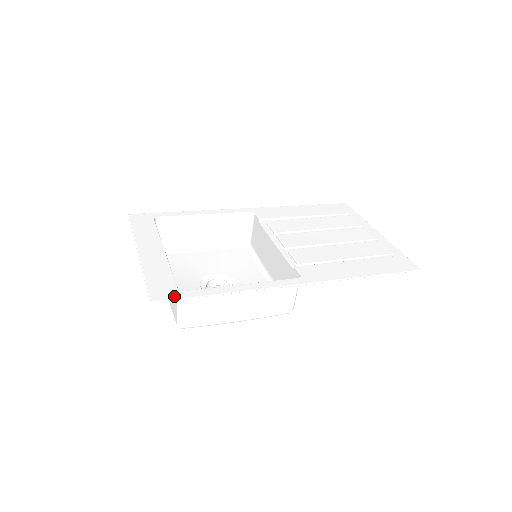
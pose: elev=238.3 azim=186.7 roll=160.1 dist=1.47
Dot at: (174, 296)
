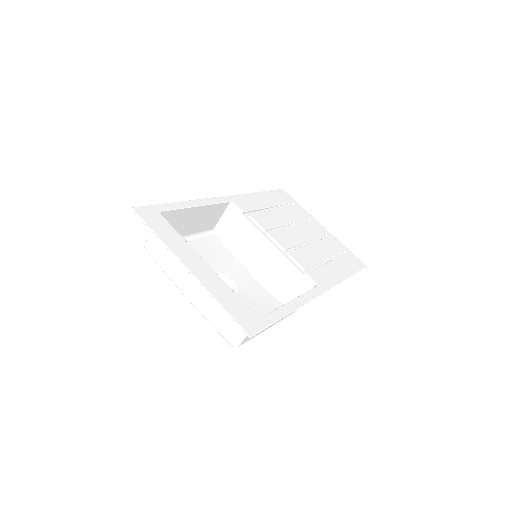
Dot at: (261, 325)
